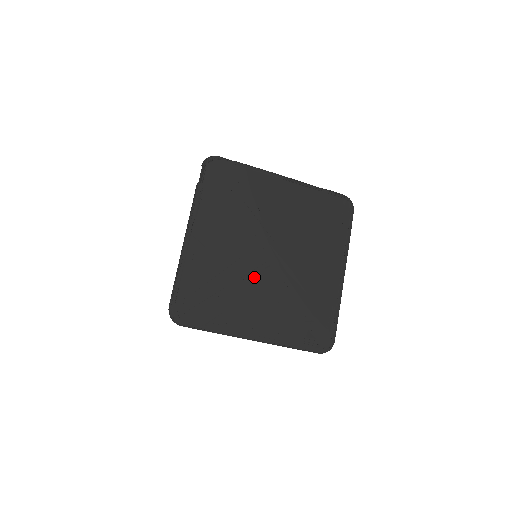
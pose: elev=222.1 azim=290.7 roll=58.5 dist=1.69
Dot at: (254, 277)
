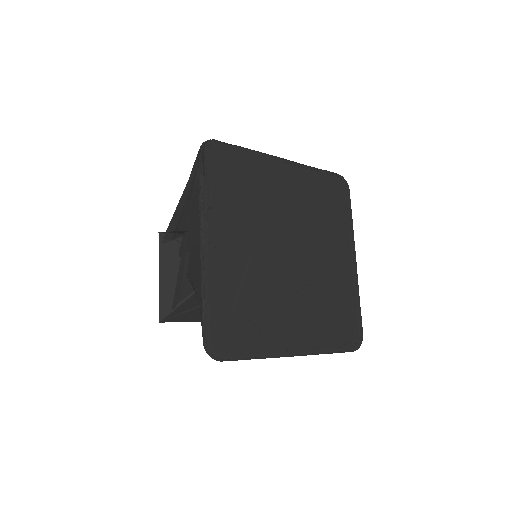
Dot at: (282, 282)
